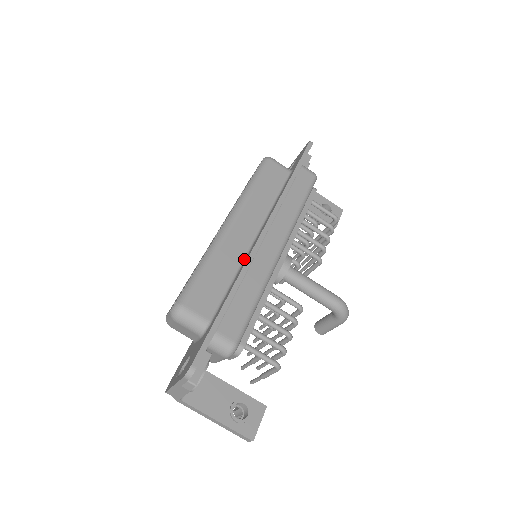
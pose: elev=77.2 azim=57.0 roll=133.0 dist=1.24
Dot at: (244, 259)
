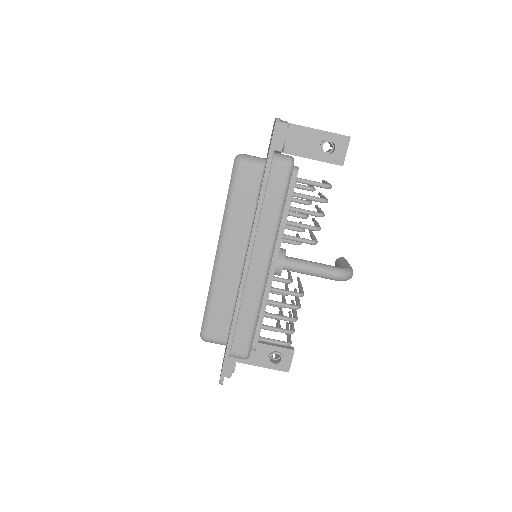
Dot at: (239, 286)
